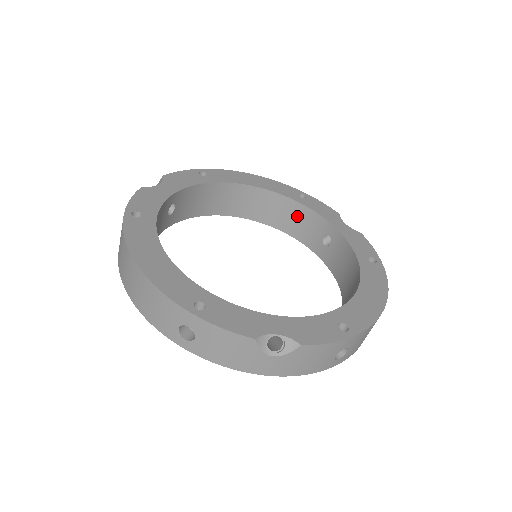
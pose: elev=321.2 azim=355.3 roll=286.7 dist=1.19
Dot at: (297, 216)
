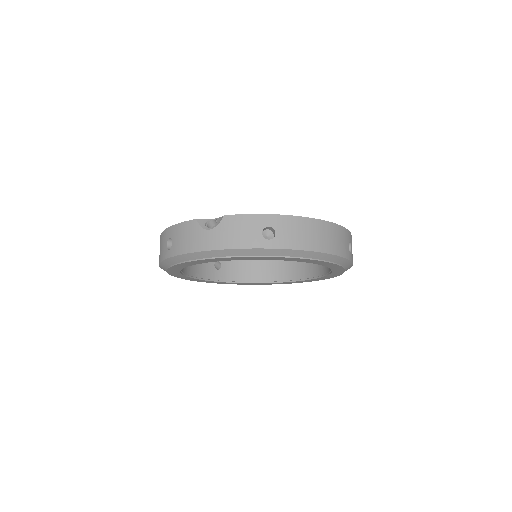
Dot at: occluded
